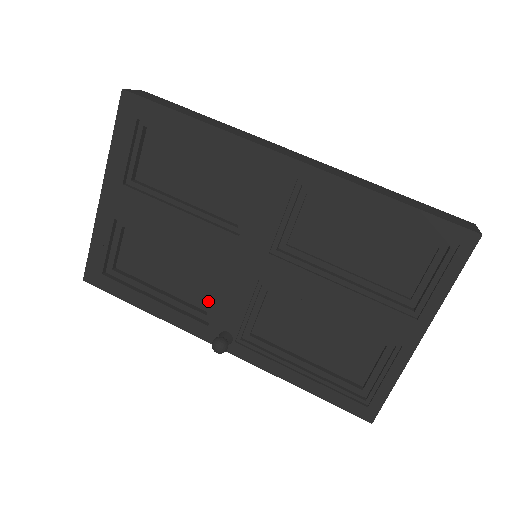
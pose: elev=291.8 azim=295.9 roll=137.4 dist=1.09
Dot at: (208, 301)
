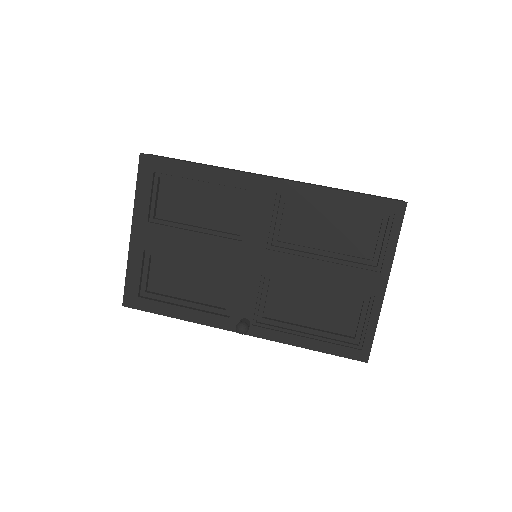
Dot at: (225, 299)
